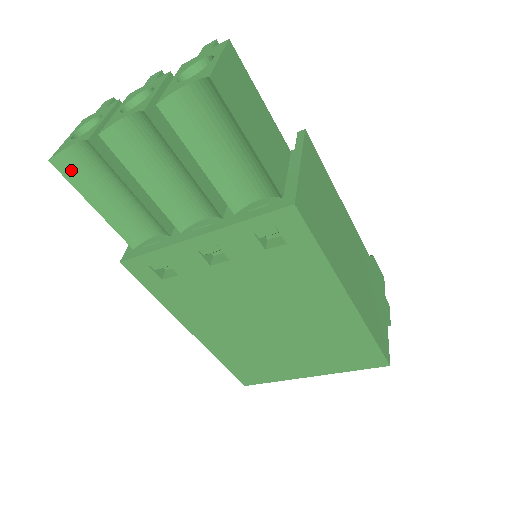
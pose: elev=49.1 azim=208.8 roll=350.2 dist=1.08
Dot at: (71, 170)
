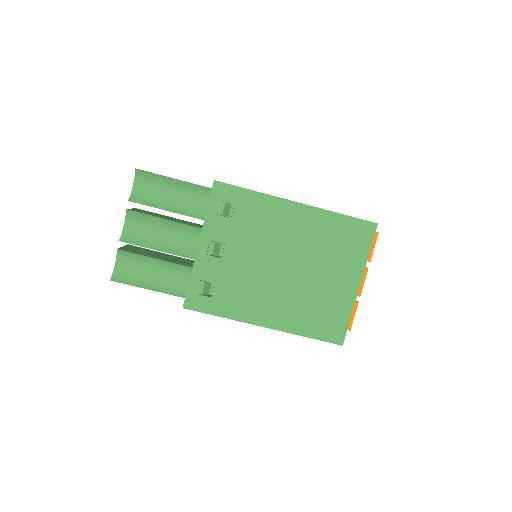
Dot at: (123, 278)
